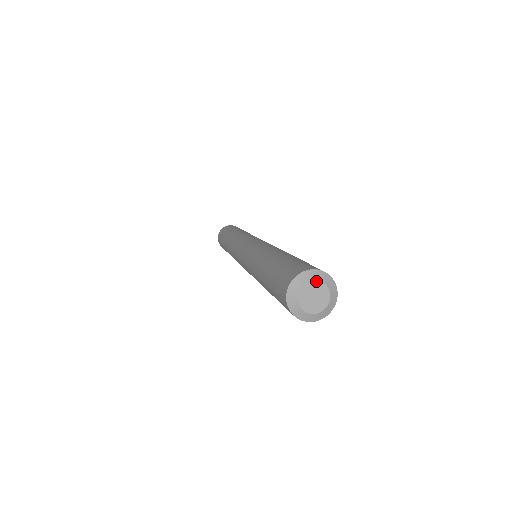
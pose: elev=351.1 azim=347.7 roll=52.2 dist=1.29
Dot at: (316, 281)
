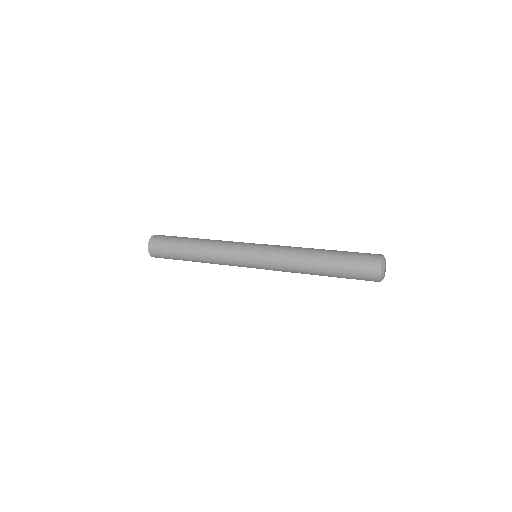
Dot at: occluded
